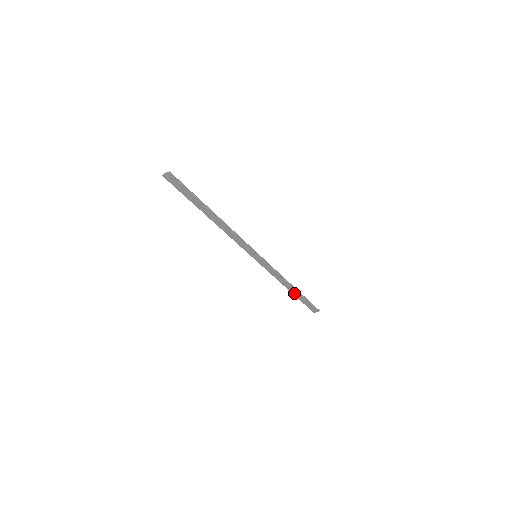
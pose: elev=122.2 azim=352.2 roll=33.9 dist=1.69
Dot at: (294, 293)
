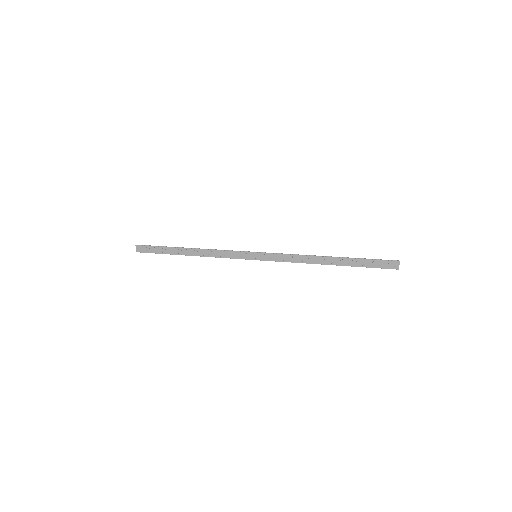
Dot at: (340, 264)
